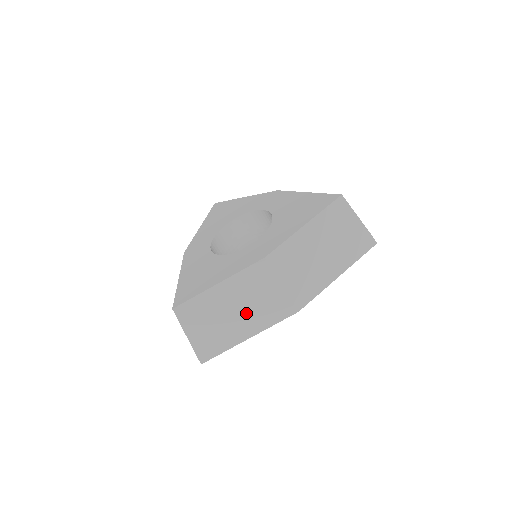
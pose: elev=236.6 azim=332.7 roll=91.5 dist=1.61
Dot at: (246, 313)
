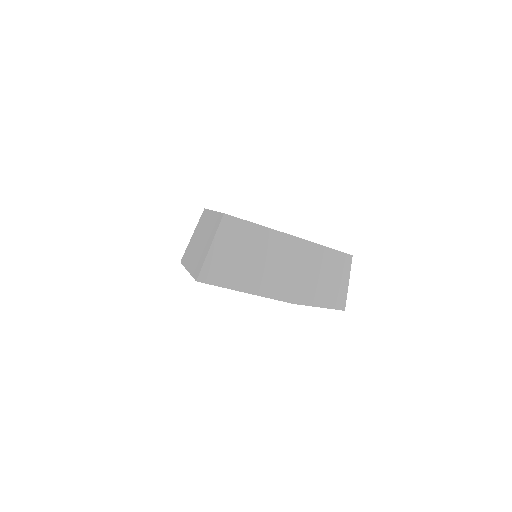
Dot at: (264, 270)
